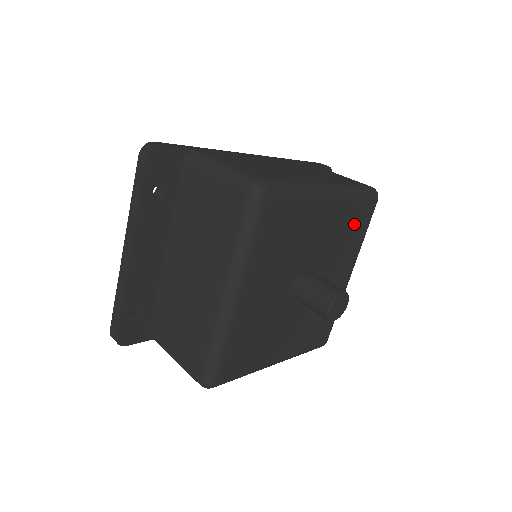
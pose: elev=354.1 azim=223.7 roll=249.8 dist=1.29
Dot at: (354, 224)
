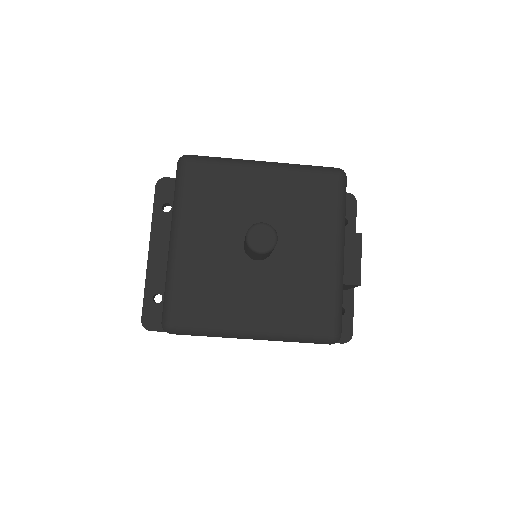
Dot at: (313, 195)
